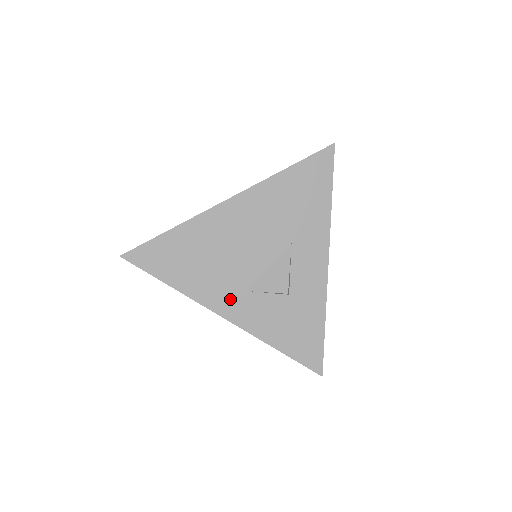
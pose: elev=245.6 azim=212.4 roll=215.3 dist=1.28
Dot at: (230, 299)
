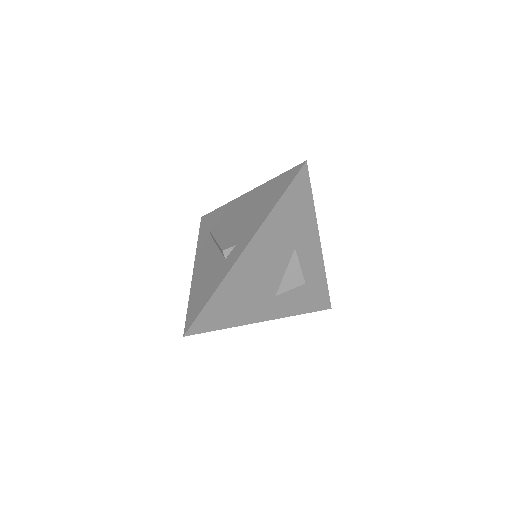
Dot at: (267, 308)
